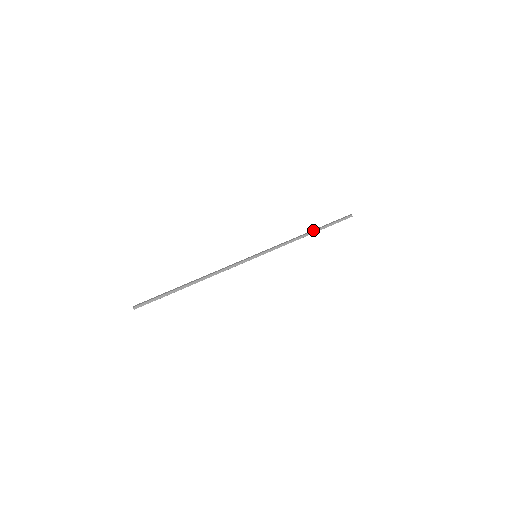
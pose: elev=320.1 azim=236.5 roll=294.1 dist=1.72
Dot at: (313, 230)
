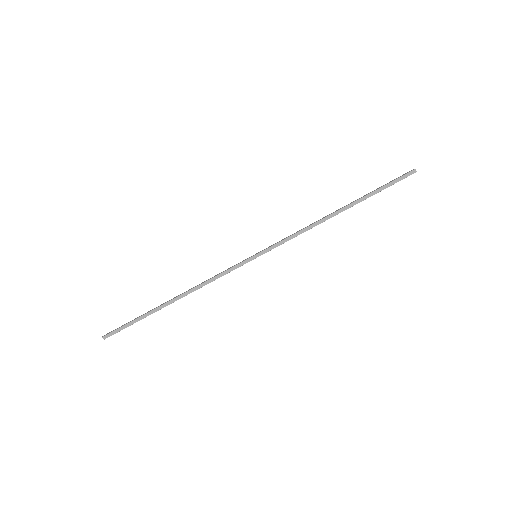
Dot at: (347, 208)
